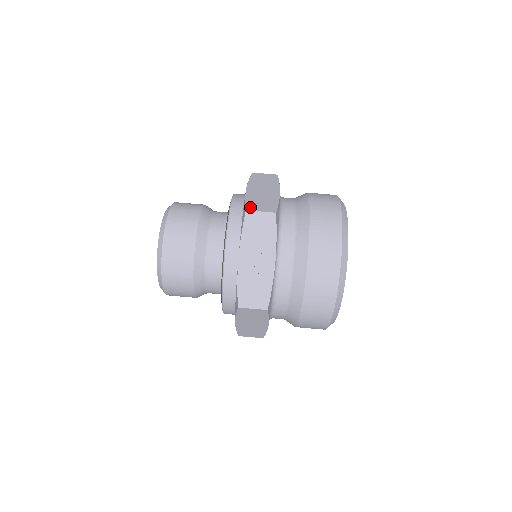
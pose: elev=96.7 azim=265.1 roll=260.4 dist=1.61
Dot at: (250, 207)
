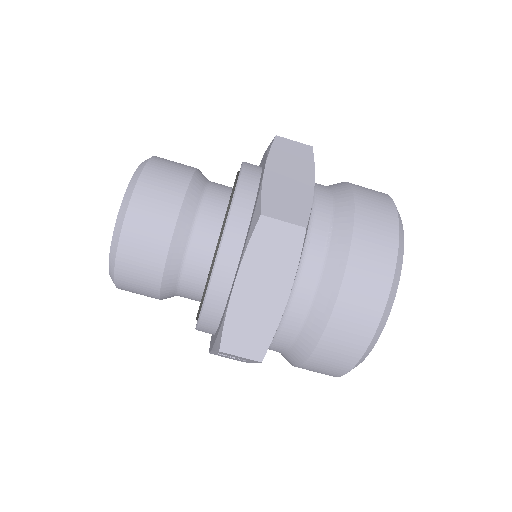
Dot at: (227, 344)
